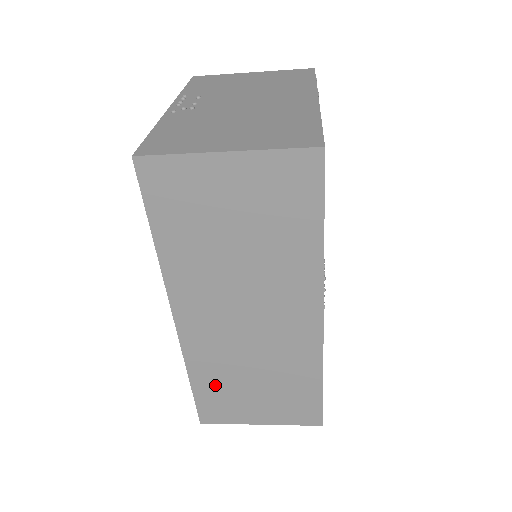
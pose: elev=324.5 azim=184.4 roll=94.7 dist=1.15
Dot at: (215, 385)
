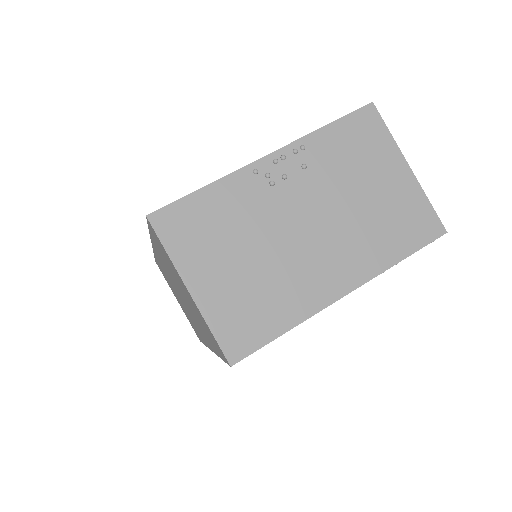
Dot at: occluded
